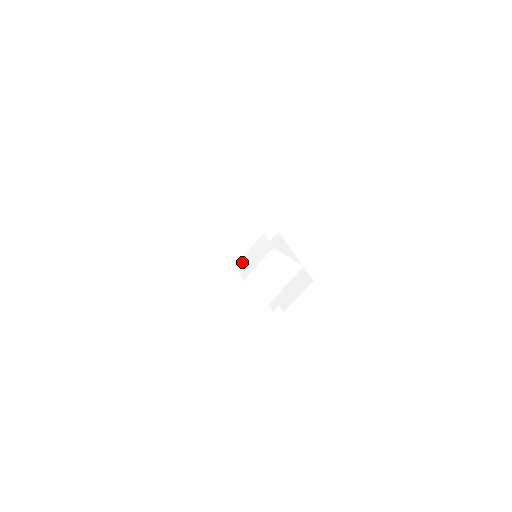
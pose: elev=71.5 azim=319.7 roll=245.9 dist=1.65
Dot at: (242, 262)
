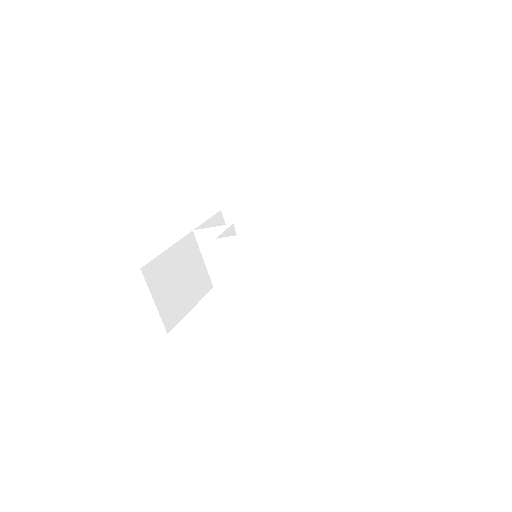
Dot at: occluded
